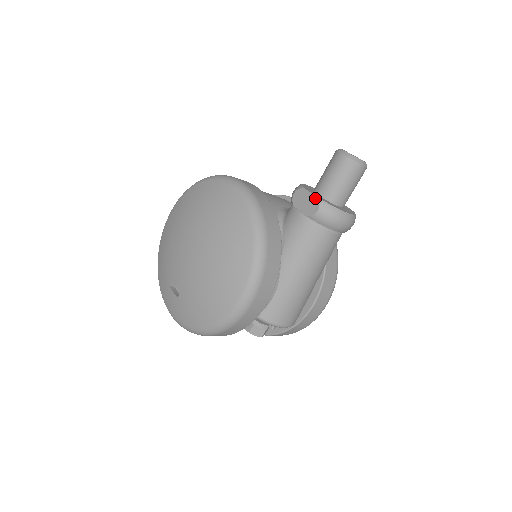
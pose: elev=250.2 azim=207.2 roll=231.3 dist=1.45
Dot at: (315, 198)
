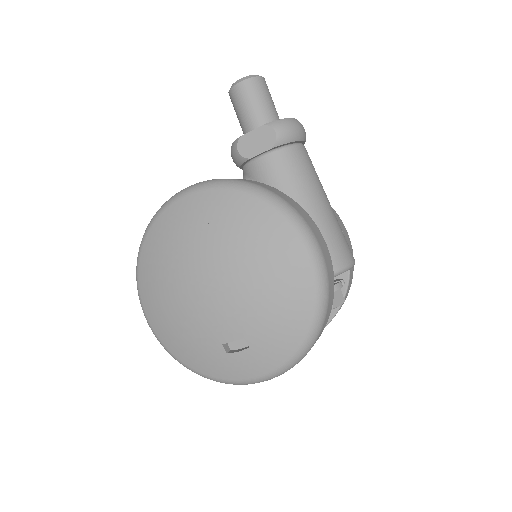
Dot at: (261, 128)
